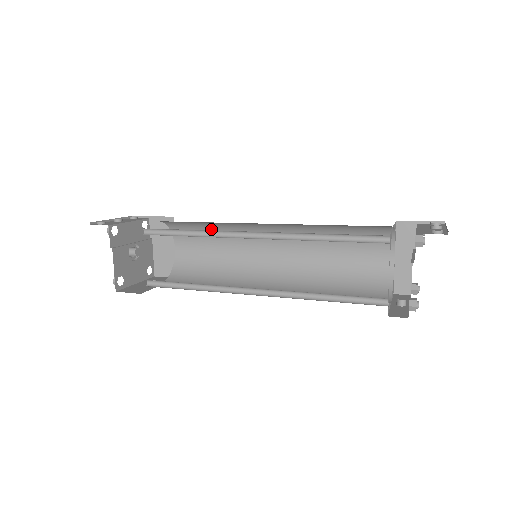
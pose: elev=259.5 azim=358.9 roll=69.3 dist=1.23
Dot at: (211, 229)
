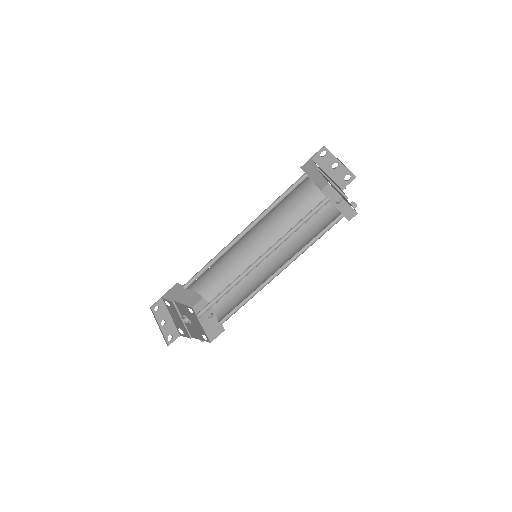
Dot at: occluded
